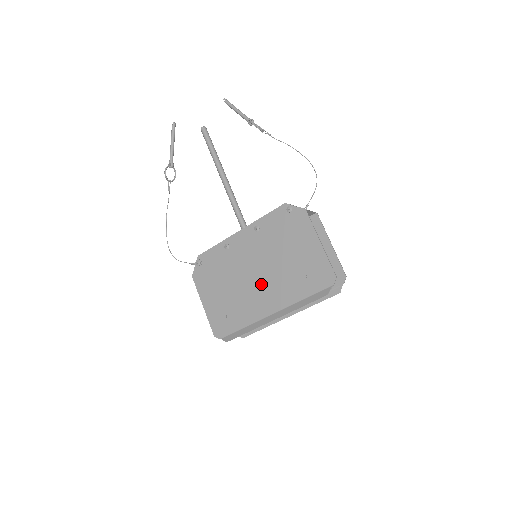
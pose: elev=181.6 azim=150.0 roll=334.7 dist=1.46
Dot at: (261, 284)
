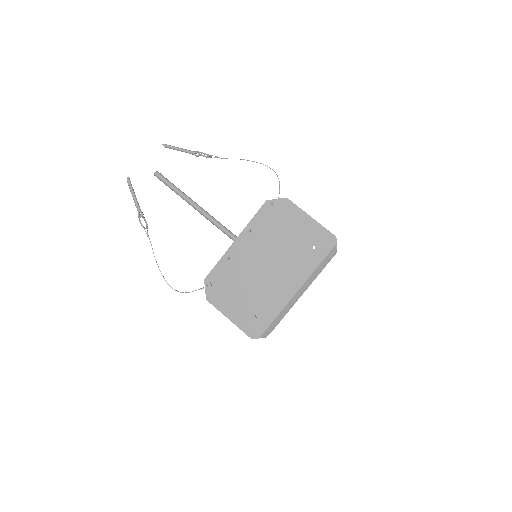
Dot at: (275, 273)
